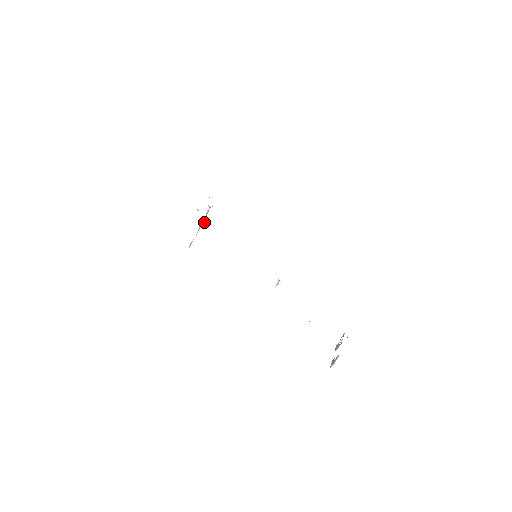
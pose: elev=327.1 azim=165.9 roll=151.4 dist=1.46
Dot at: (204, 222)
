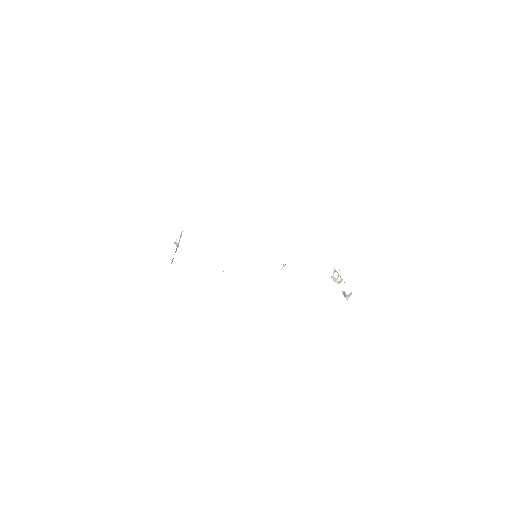
Dot at: (176, 240)
